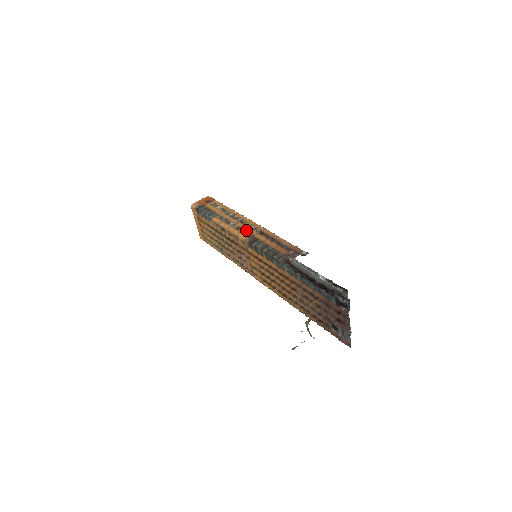
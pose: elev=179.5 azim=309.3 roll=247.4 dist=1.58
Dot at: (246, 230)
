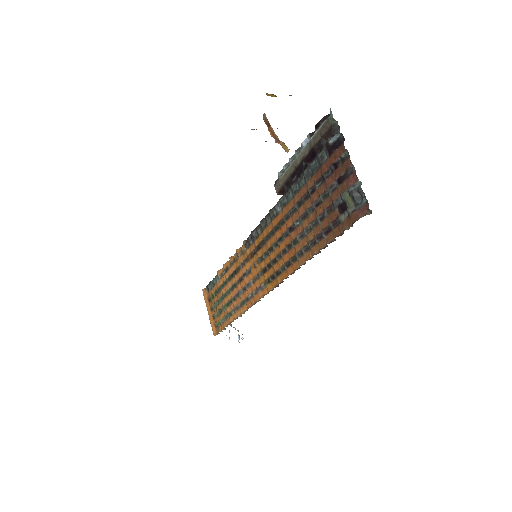
Dot at: occluded
